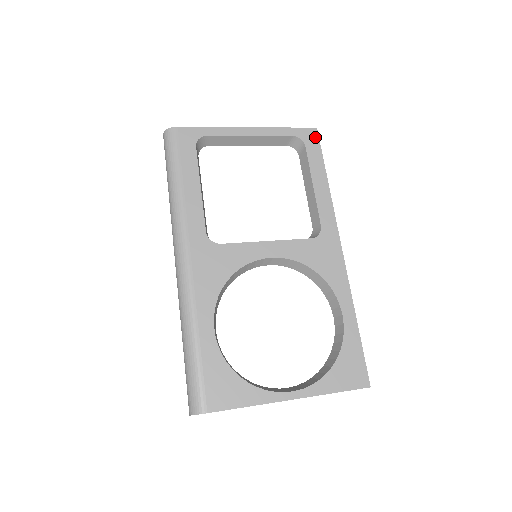
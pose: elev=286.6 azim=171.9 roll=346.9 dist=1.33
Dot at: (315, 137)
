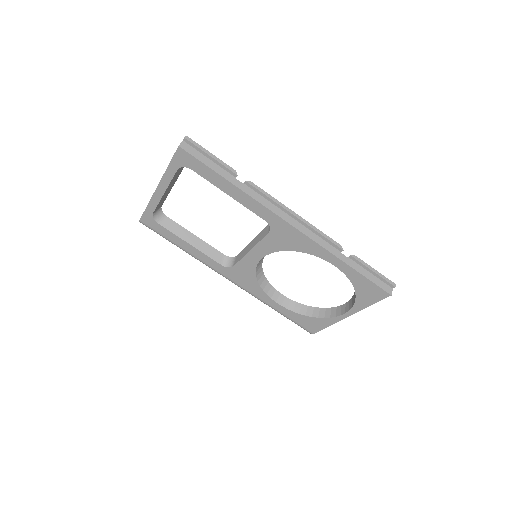
Dot at: (187, 156)
